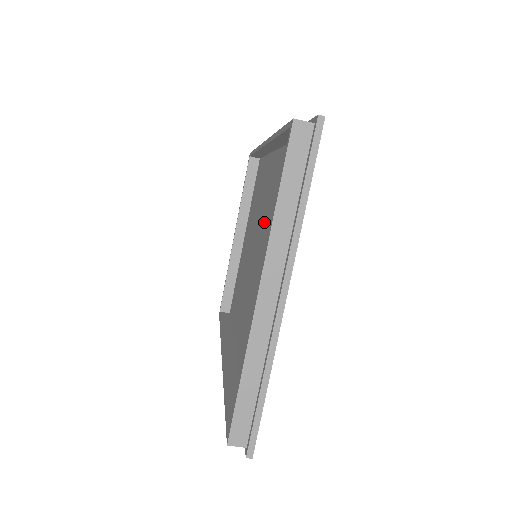
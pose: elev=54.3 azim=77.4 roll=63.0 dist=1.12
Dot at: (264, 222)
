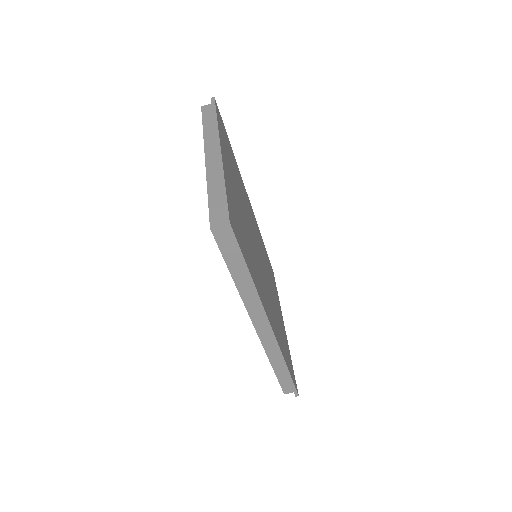
Dot at: occluded
